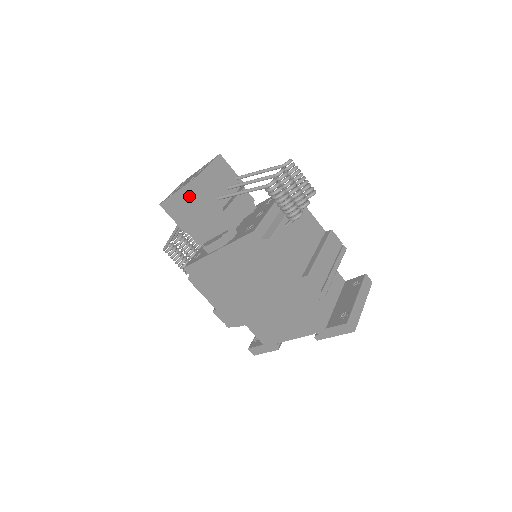
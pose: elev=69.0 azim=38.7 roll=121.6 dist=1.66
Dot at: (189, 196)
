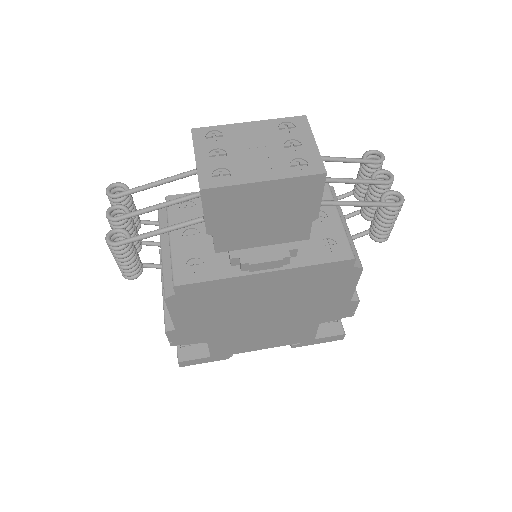
Dot at: (279, 193)
